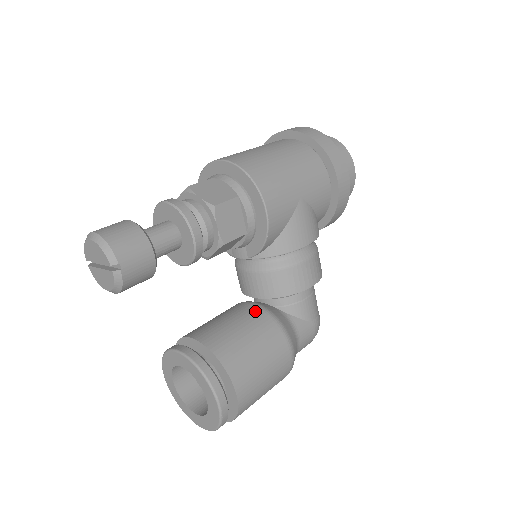
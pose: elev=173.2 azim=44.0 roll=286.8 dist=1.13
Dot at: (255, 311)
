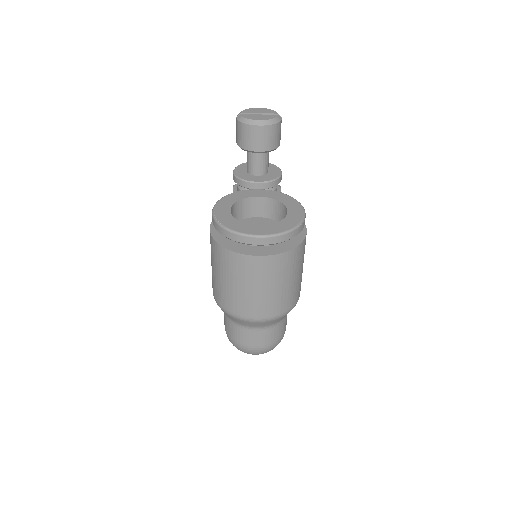
Dot at: occluded
